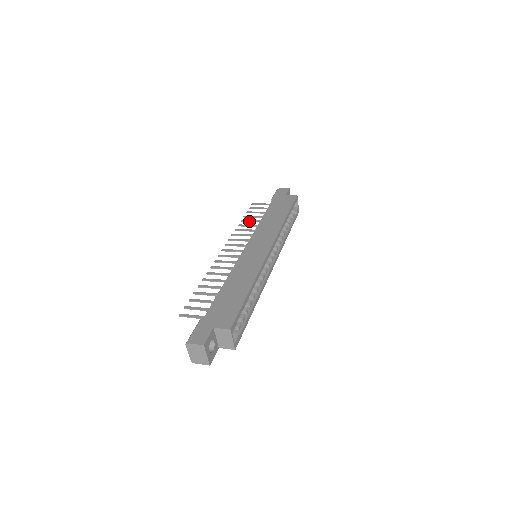
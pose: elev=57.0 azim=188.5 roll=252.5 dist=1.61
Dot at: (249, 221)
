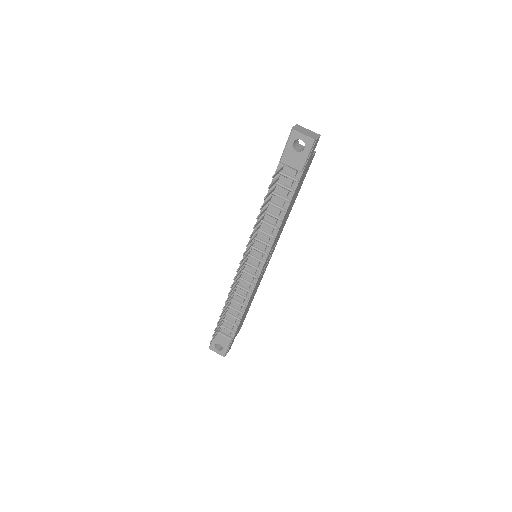
Dot at: (224, 309)
